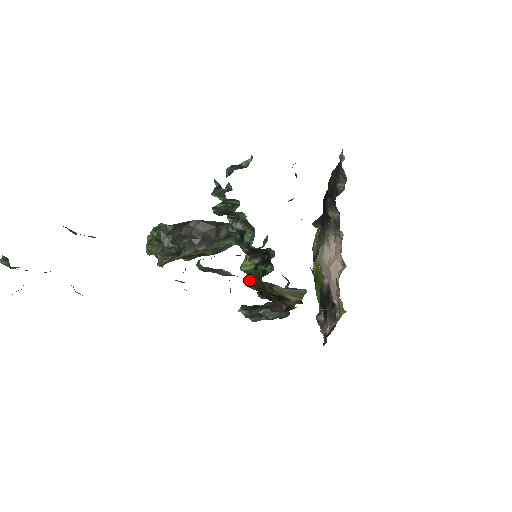
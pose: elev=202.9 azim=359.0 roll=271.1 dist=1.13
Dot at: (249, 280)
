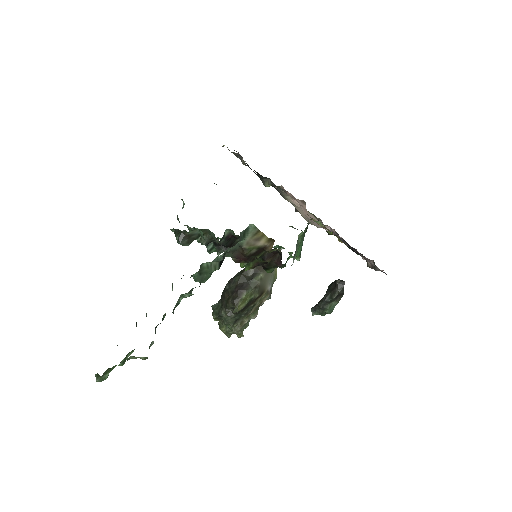
Dot at: (233, 260)
